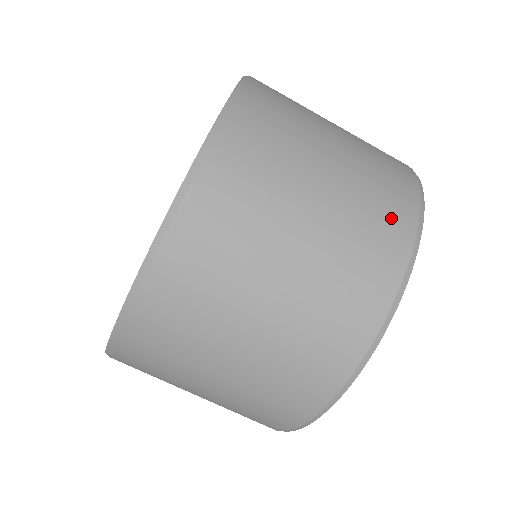
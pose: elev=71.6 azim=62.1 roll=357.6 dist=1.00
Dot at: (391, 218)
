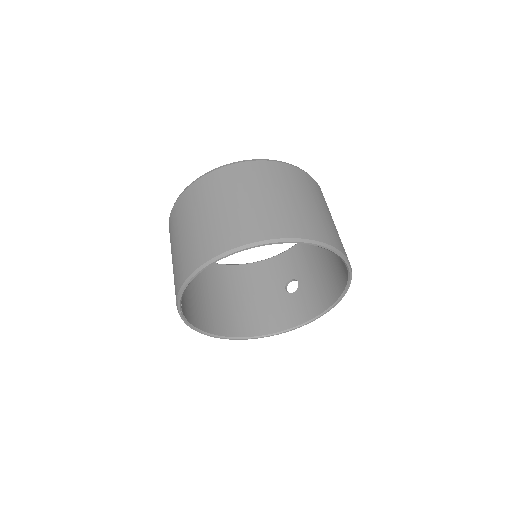
Dot at: (327, 234)
